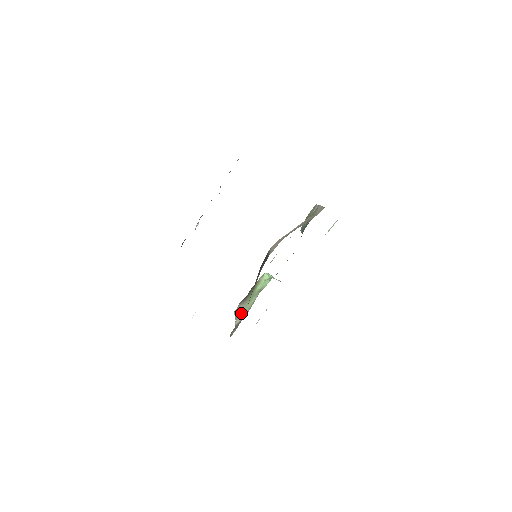
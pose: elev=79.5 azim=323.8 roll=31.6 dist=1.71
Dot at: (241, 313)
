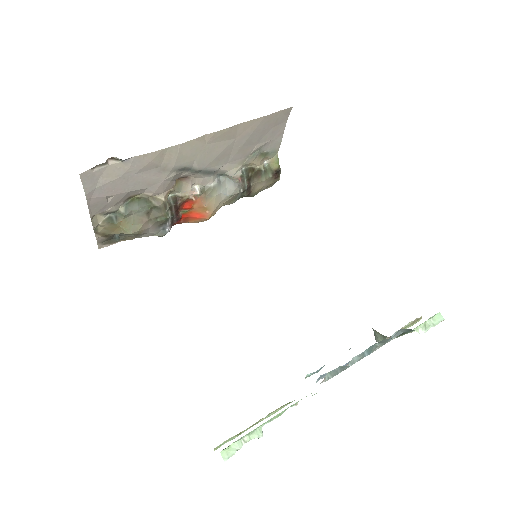
Dot at: occluded
